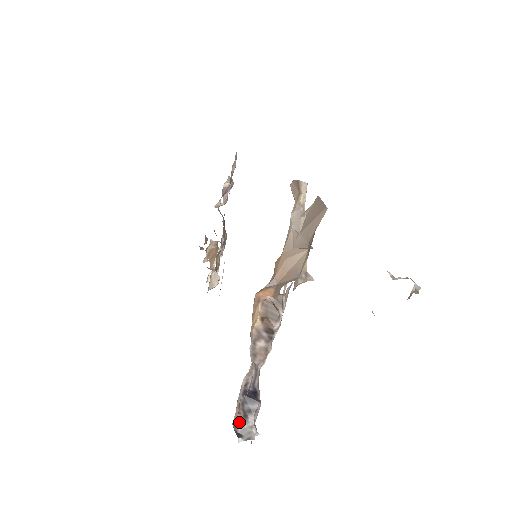
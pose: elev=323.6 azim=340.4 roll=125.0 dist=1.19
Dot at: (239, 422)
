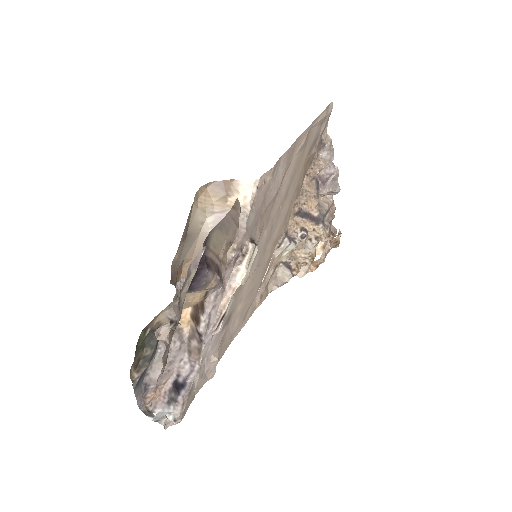
Dot at: (161, 404)
